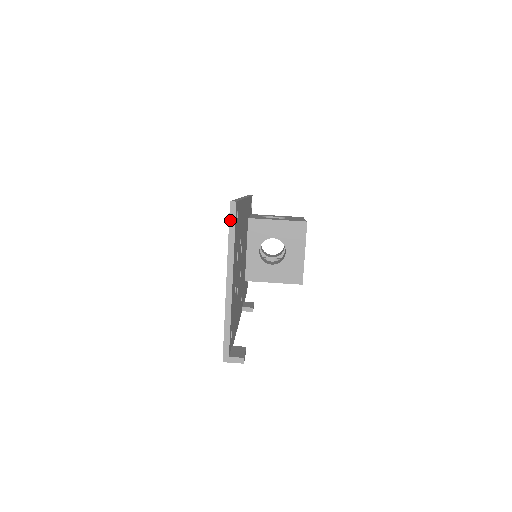
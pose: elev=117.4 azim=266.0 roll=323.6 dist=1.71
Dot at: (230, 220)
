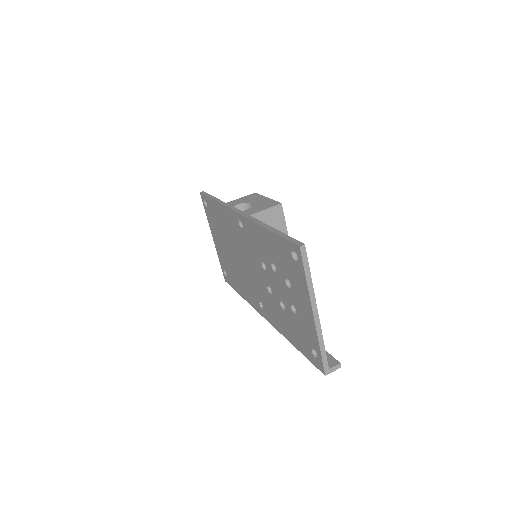
Dot at: (304, 262)
